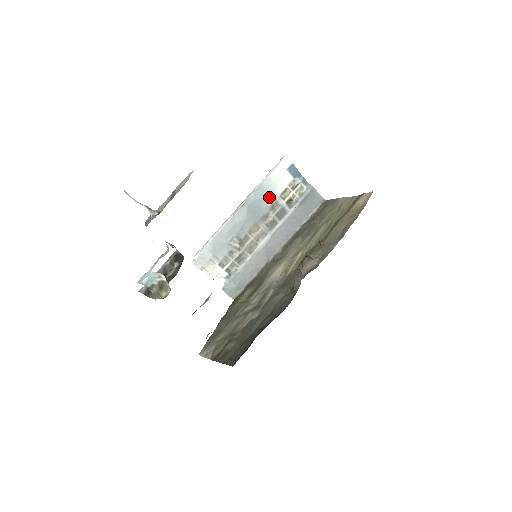
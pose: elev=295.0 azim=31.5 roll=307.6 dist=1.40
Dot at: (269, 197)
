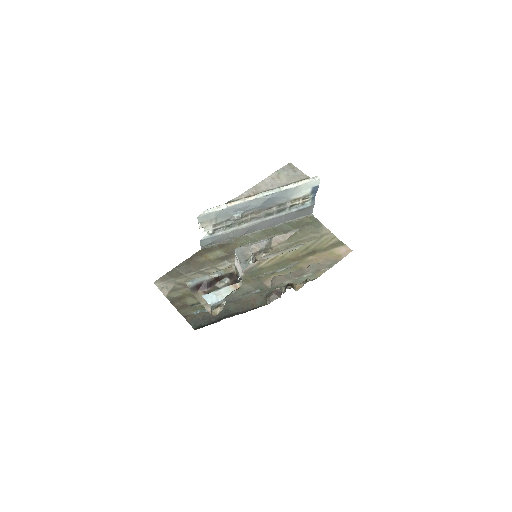
Dot at: (285, 198)
